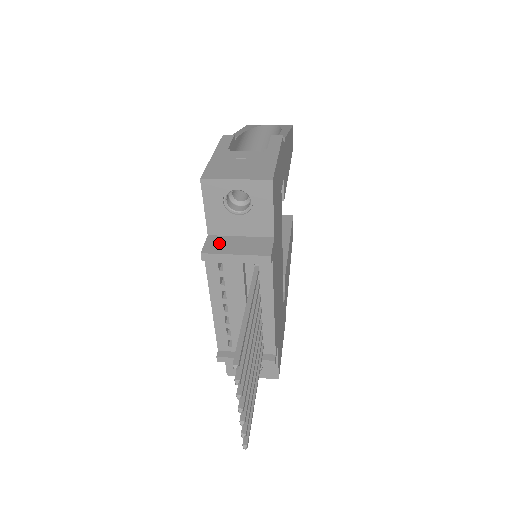
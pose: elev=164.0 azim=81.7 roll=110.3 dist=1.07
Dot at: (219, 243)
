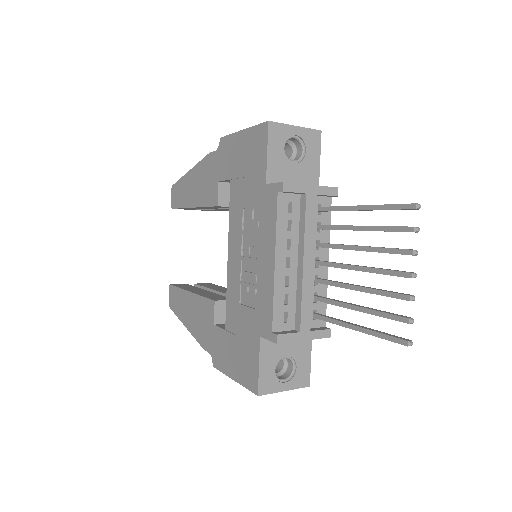
Dot at: occluded
